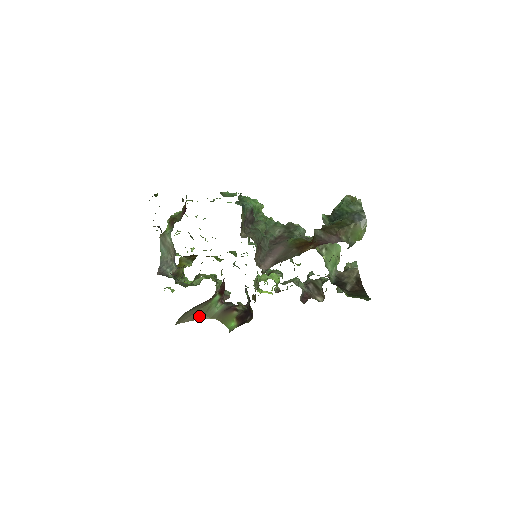
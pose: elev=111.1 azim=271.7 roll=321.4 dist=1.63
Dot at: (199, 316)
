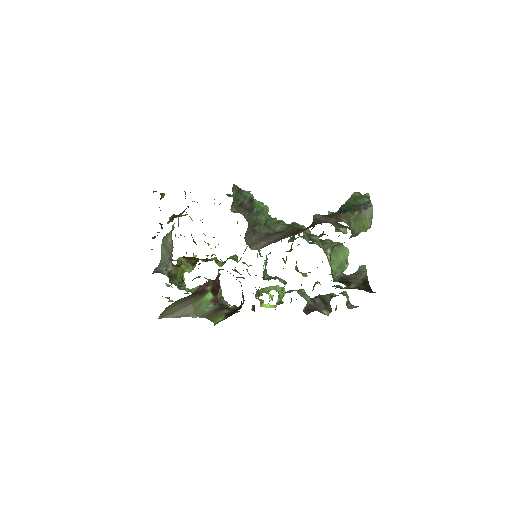
Dot at: (187, 313)
